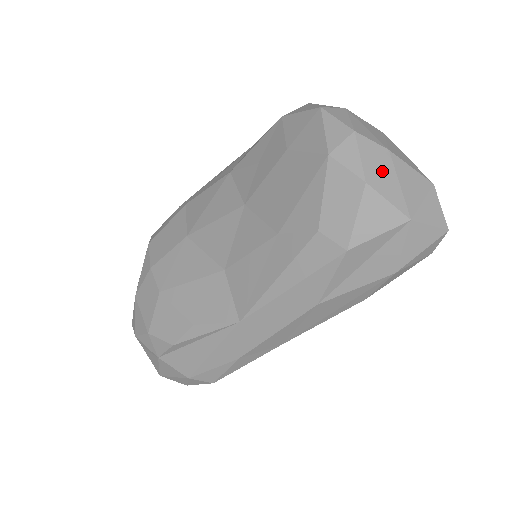
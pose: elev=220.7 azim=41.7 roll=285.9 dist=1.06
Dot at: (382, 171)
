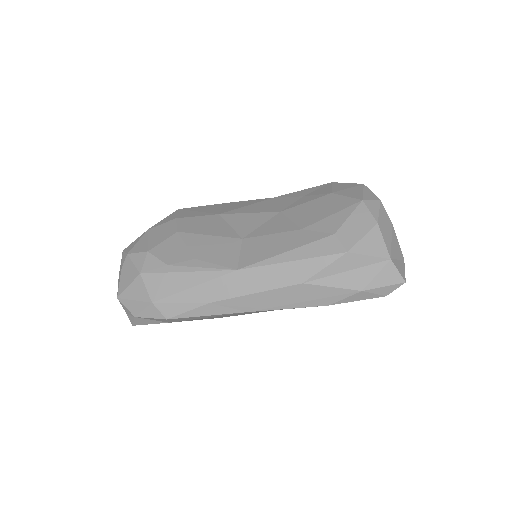
Dot at: (386, 227)
